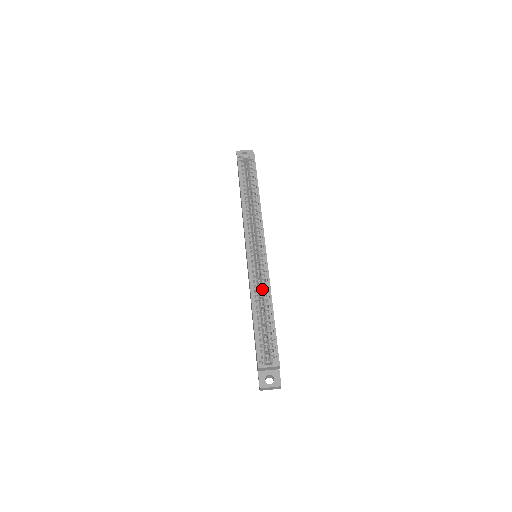
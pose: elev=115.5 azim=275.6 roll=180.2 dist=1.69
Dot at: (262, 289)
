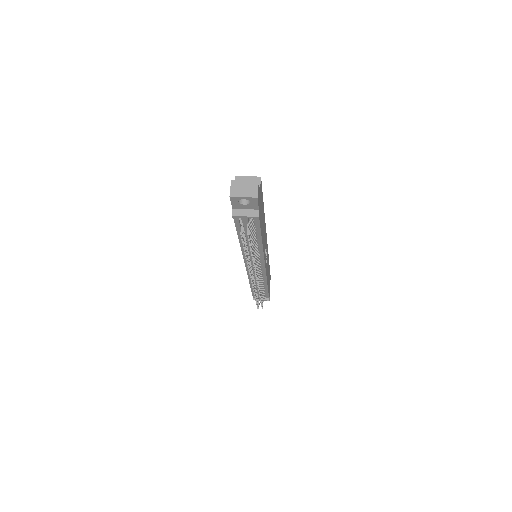
Dot at: occluded
